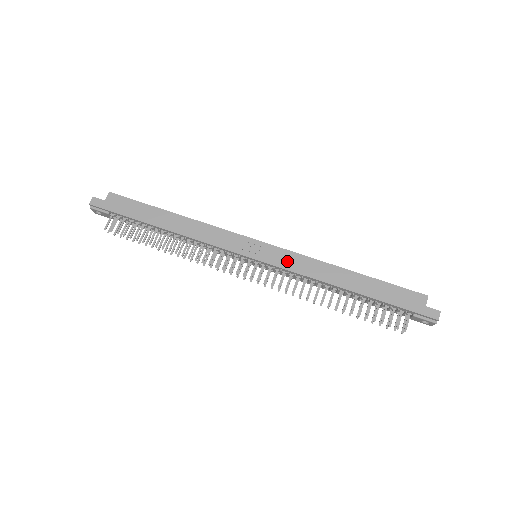
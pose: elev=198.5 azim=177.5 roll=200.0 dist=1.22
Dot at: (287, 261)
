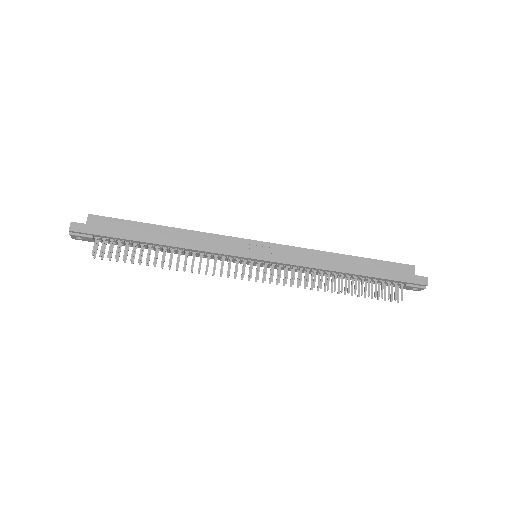
Dot at: (289, 256)
